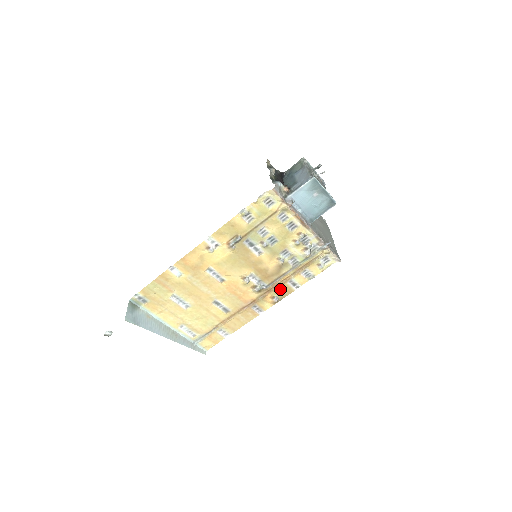
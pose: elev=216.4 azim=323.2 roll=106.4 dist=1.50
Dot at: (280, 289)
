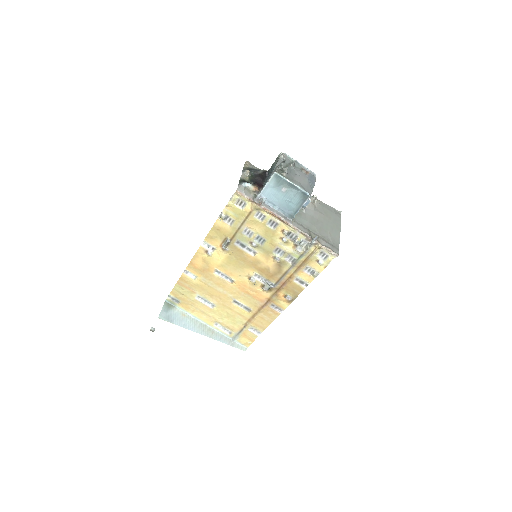
Dot at: (289, 288)
